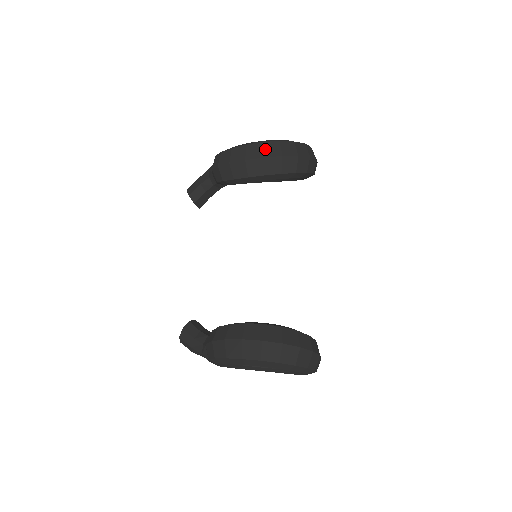
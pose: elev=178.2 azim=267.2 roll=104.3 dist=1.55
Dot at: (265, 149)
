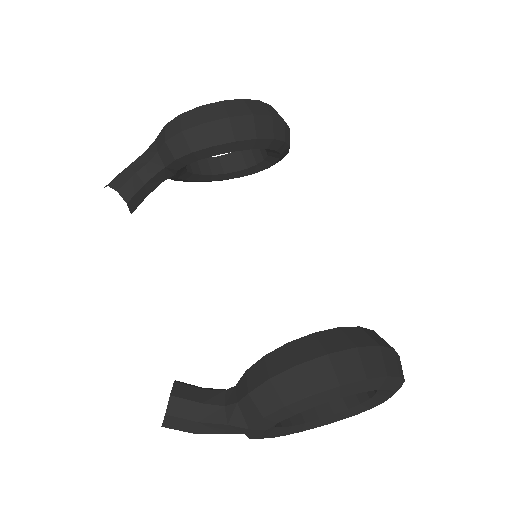
Dot at: (250, 106)
